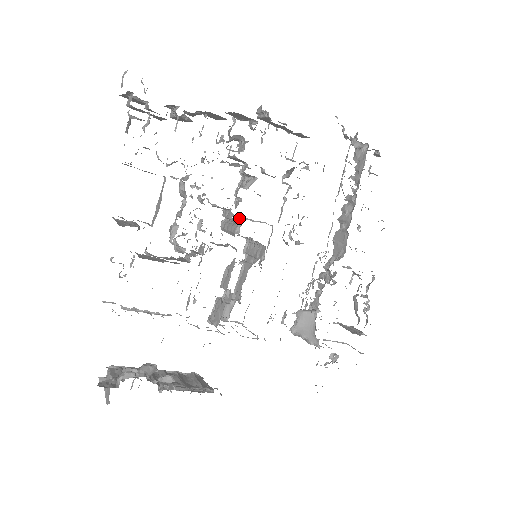
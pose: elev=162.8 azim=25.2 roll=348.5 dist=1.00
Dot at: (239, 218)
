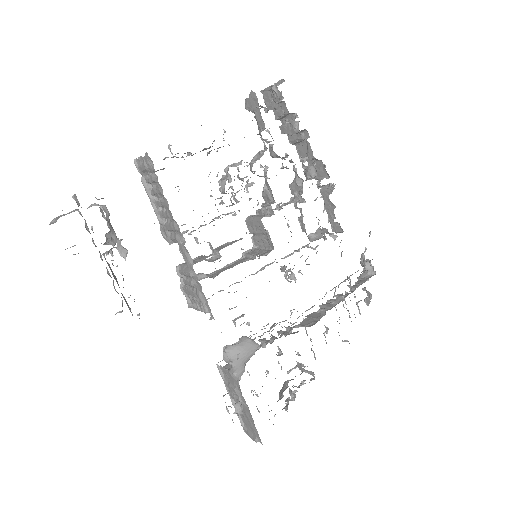
Dot at: occluded
